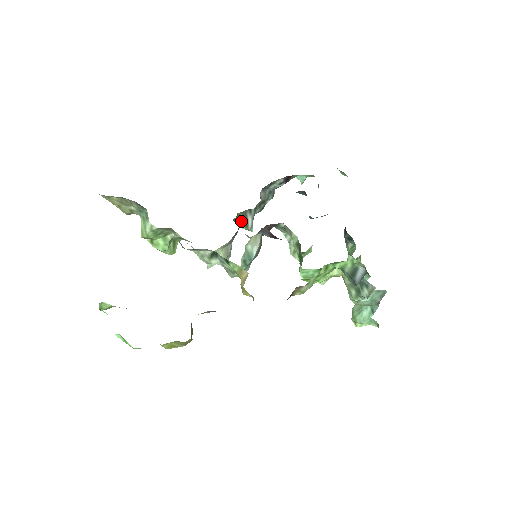
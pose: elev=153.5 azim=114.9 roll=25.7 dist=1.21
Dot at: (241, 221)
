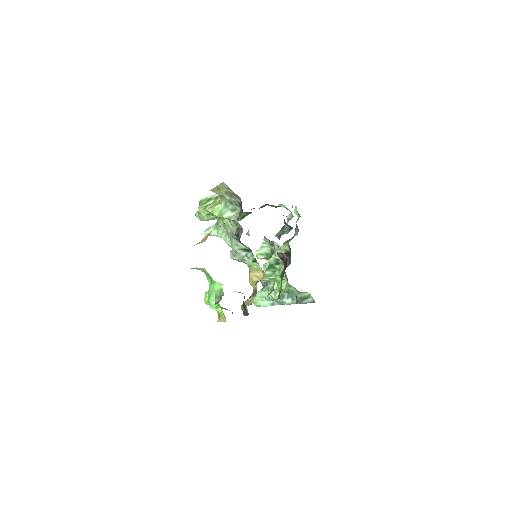
Dot at: (241, 215)
